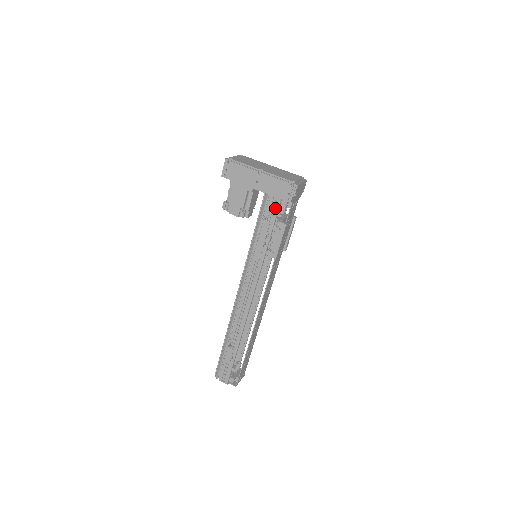
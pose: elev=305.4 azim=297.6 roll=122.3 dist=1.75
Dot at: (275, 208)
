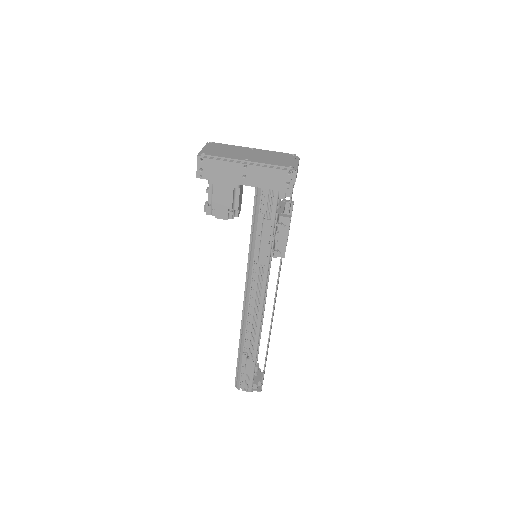
Dot at: (273, 202)
